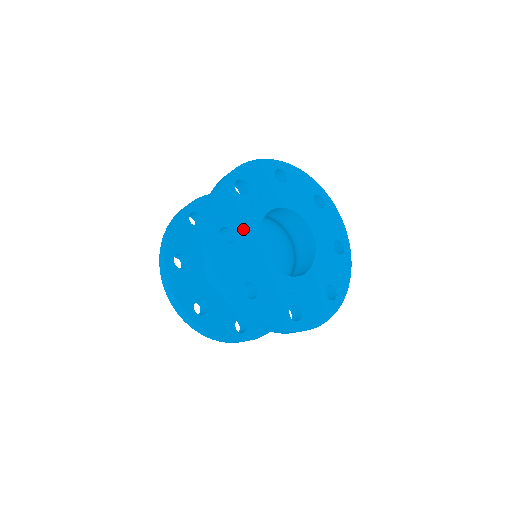
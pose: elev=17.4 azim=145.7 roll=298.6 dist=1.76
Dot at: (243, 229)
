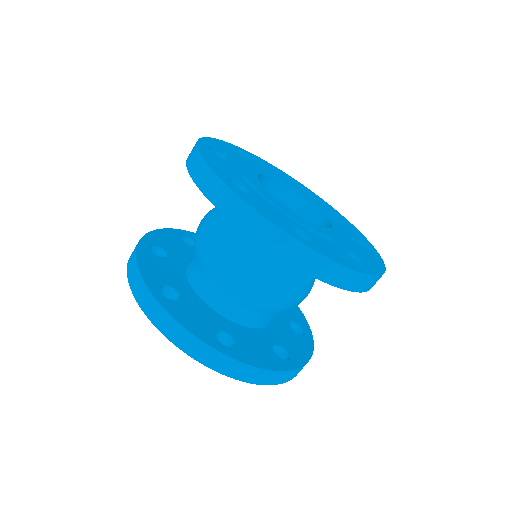
Dot at: (249, 184)
